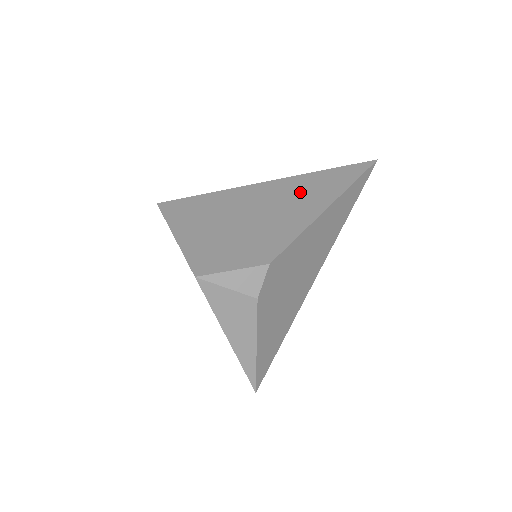
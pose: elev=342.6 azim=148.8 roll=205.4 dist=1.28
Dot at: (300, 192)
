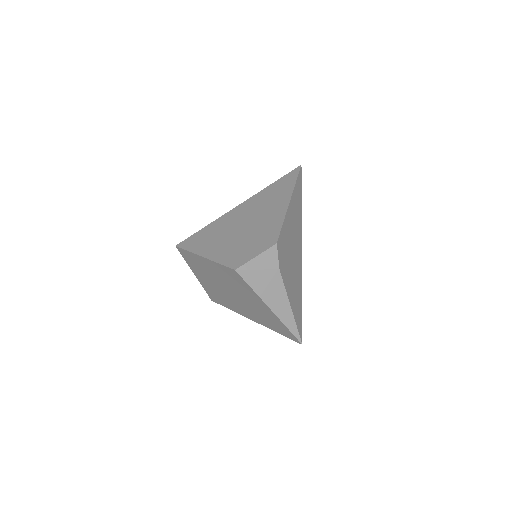
Dot at: (266, 201)
